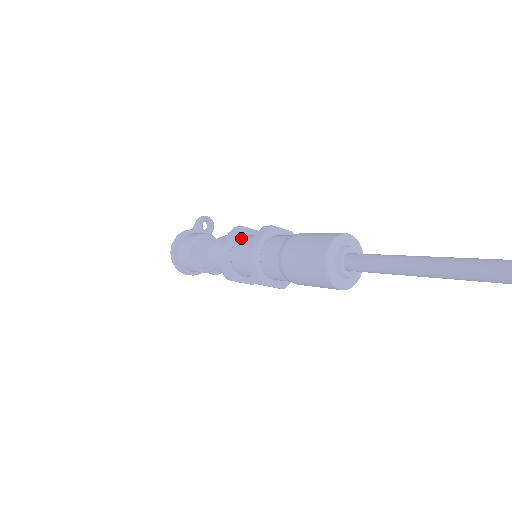
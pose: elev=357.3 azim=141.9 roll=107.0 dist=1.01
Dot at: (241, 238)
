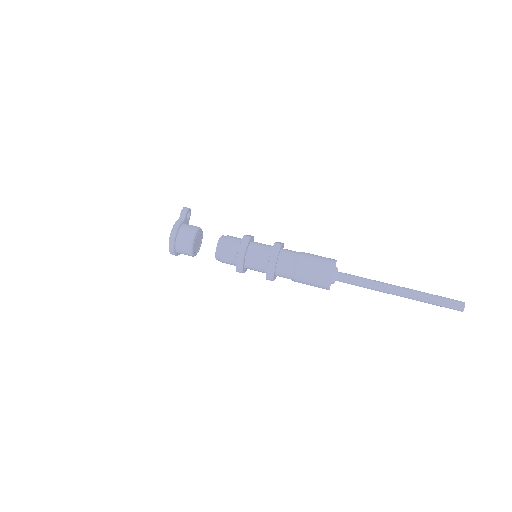
Dot at: (251, 246)
